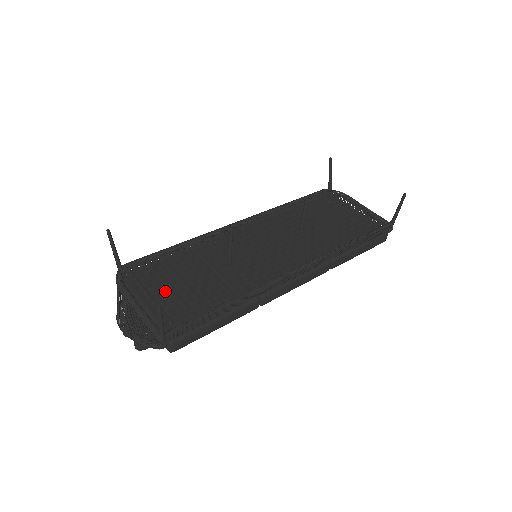
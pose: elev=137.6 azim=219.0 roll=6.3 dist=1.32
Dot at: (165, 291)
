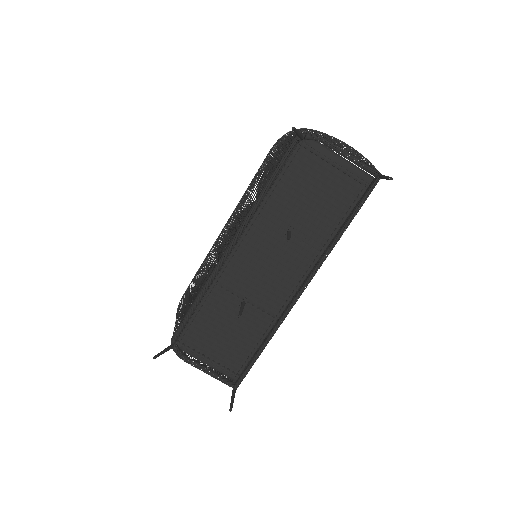
Dot at: (212, 347)
